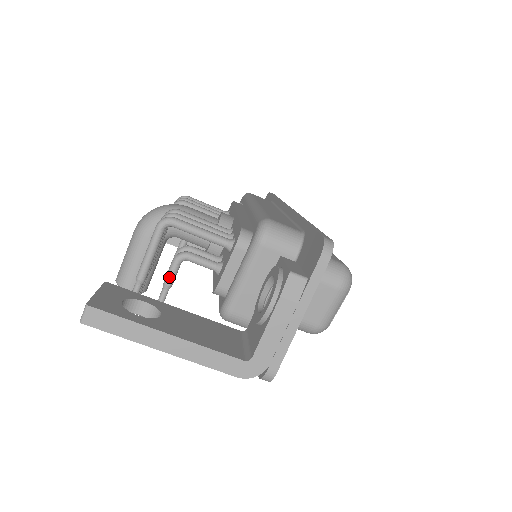
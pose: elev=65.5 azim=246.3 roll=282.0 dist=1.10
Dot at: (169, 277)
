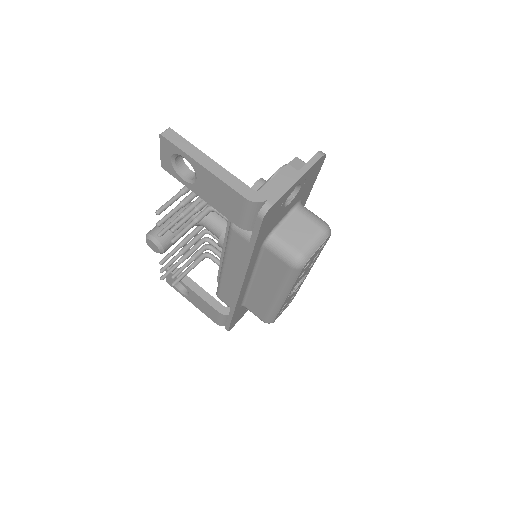
Dot at: (201, 203)
